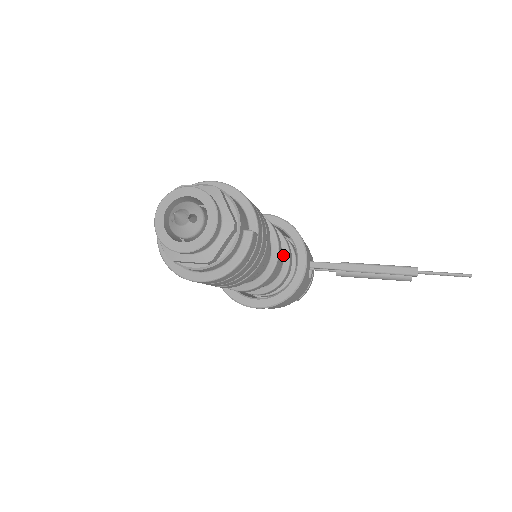
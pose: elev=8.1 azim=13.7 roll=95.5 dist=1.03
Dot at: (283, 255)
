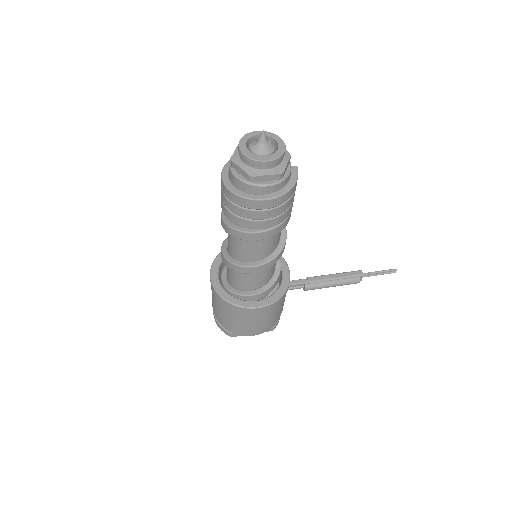
Dot at: occluded
